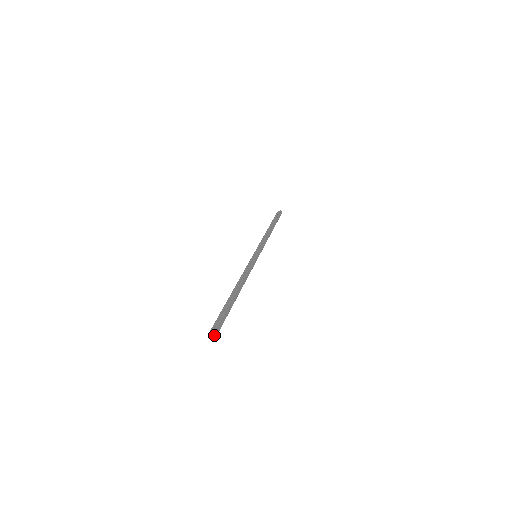
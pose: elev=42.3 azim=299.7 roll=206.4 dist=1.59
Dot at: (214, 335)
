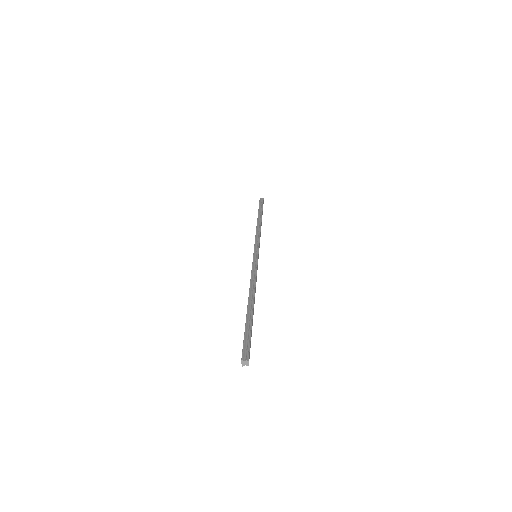
Dot at: occluded
